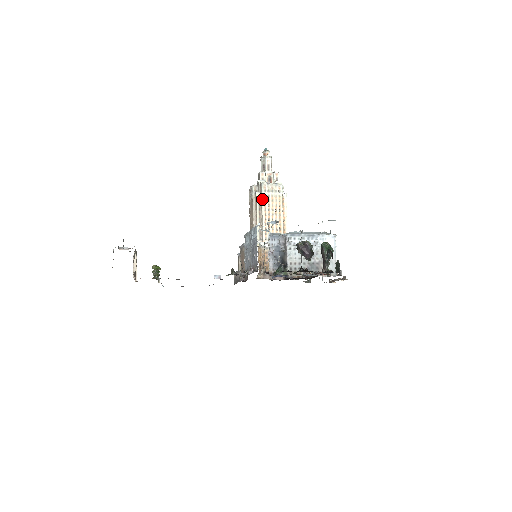
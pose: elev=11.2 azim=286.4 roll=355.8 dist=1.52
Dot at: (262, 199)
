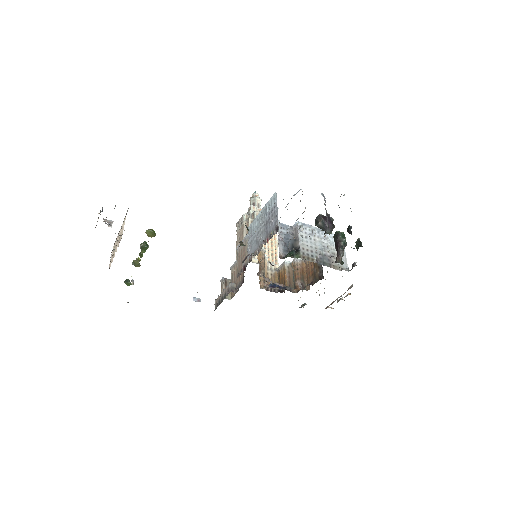
Dot at: occluded
